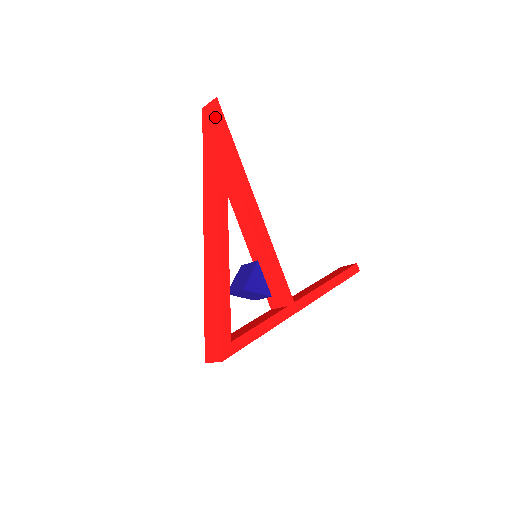
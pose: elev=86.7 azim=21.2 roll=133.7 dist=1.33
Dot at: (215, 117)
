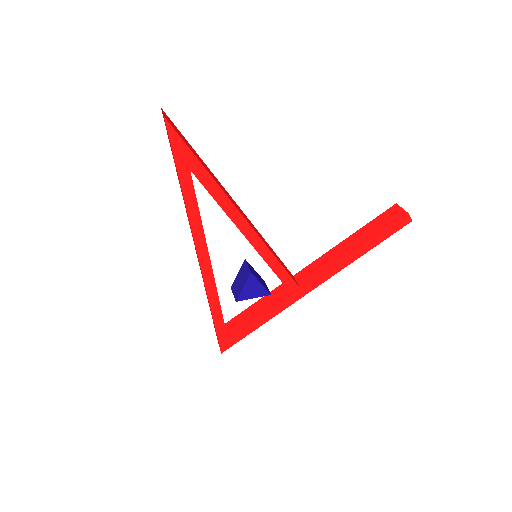
Dot at: occluded
